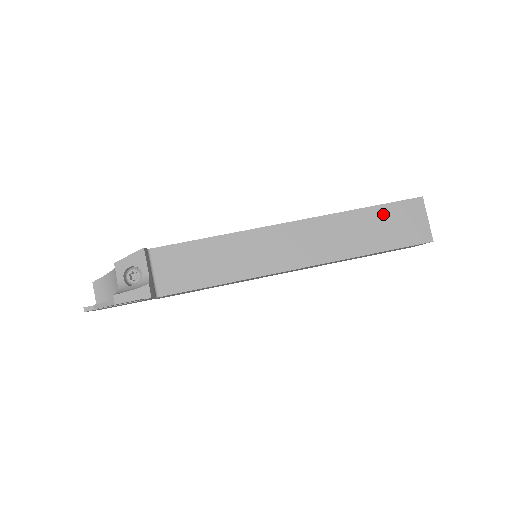
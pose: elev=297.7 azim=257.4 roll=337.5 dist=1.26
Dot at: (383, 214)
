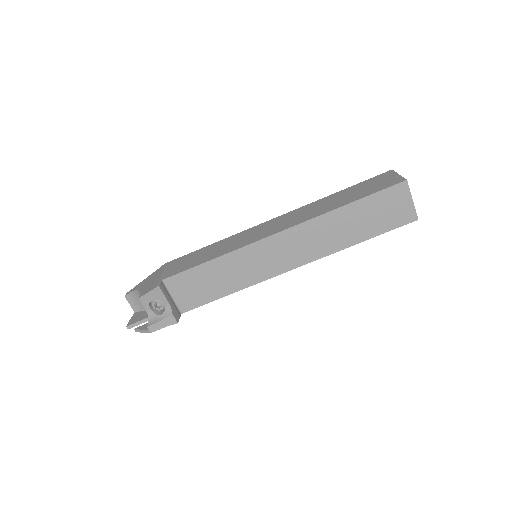
Dot at: (368, 205)
